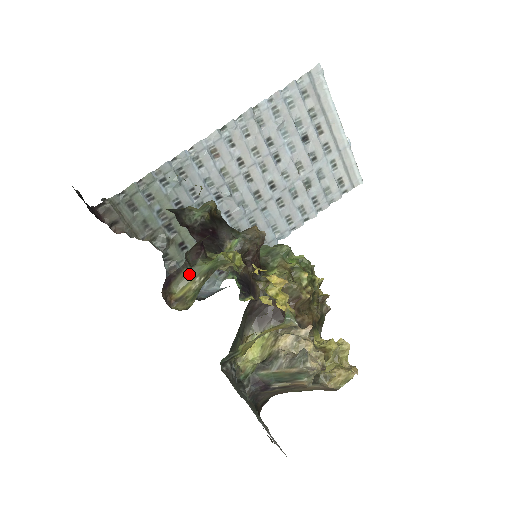
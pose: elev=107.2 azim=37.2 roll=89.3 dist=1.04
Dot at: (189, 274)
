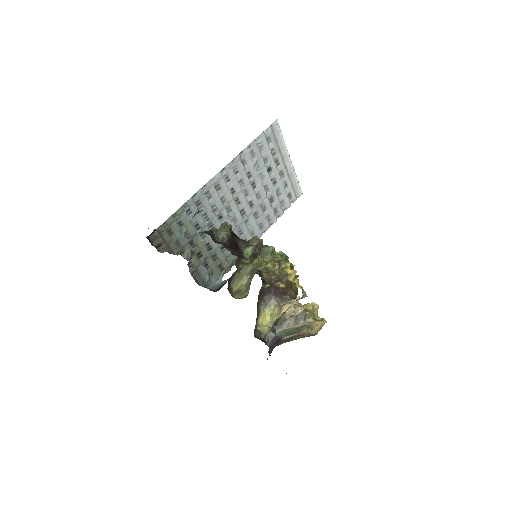
Dot at: (239, 275)
